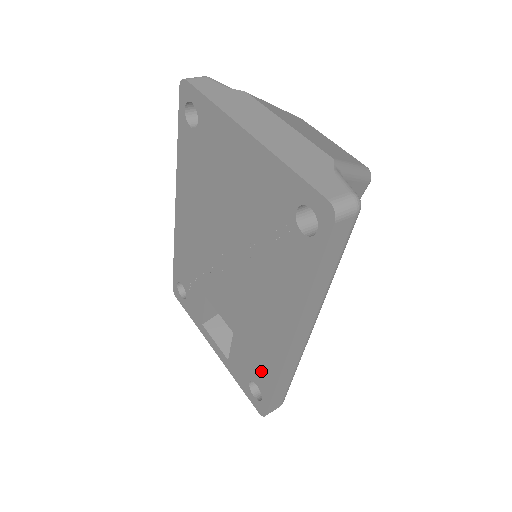
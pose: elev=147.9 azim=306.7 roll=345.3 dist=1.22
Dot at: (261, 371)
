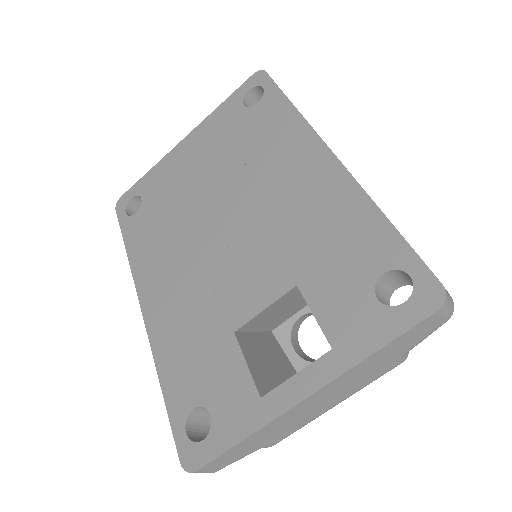
Dot at: (359, 242)
